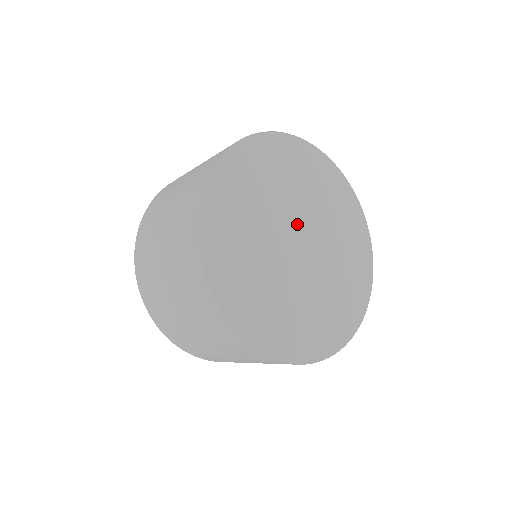
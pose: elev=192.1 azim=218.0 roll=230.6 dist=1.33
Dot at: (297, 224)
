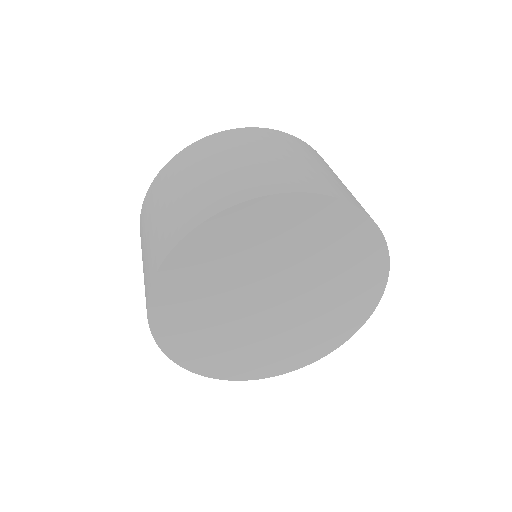
Dot at: (287, 286)
